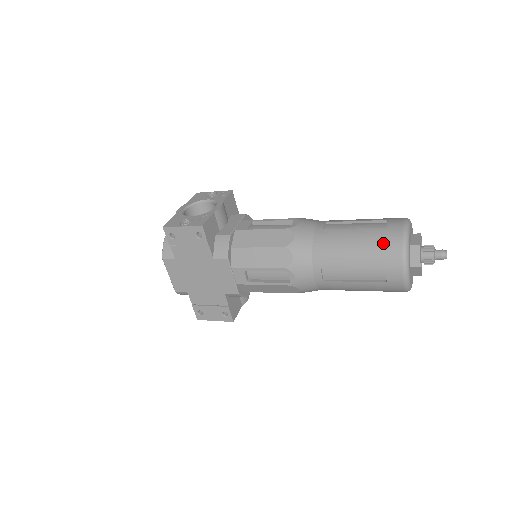
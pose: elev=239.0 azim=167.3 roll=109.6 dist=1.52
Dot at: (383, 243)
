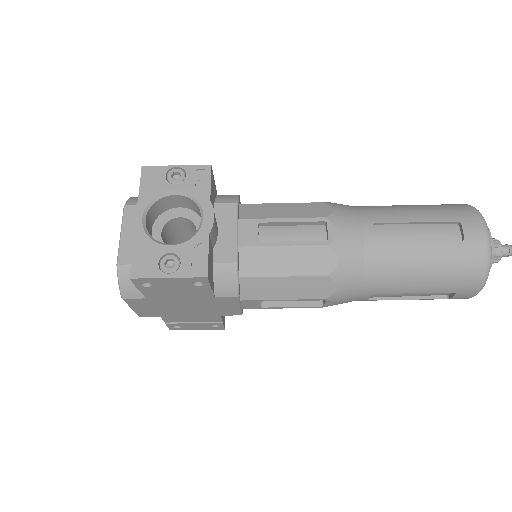
Dot at: (462, 266)
